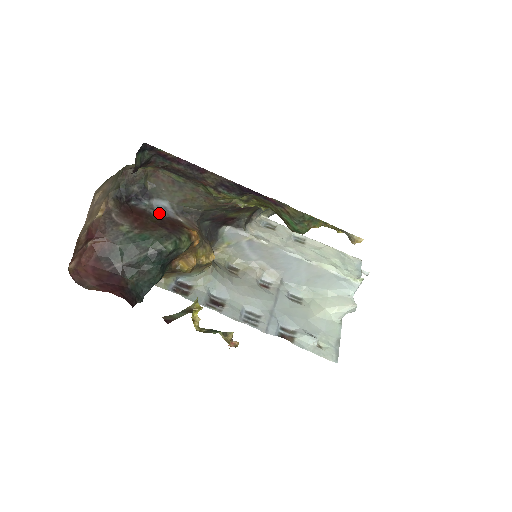
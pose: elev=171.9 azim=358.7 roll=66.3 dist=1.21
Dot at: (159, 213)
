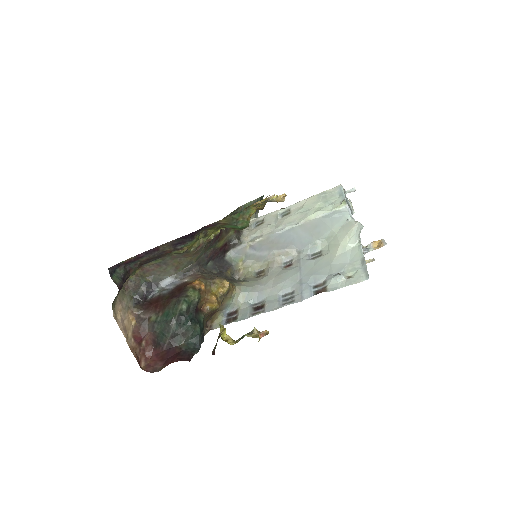
Dot at: (169, 289)
